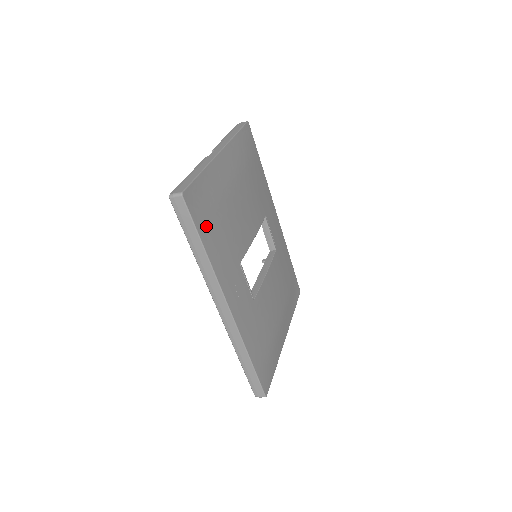
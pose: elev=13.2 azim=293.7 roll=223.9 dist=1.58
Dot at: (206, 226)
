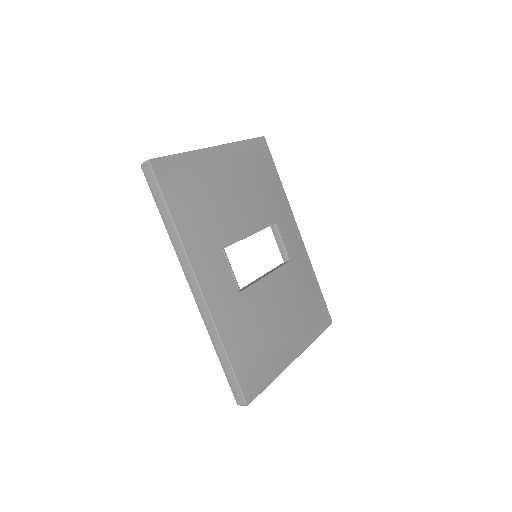
Dot at: (177, 198)
